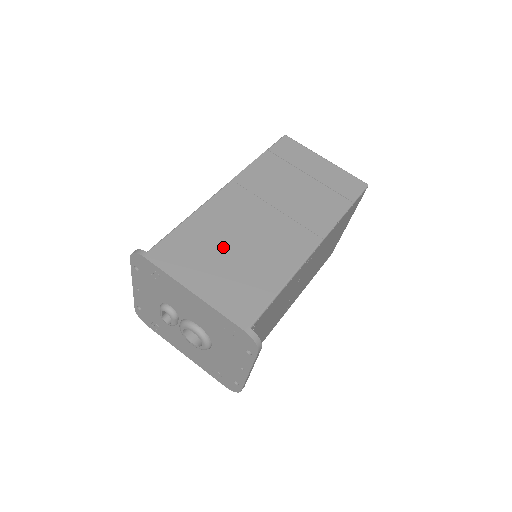
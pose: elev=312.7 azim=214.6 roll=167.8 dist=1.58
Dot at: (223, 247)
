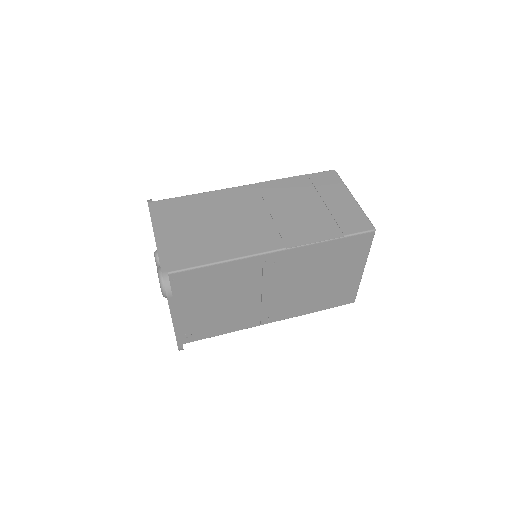
Dot at: (203, 219)
